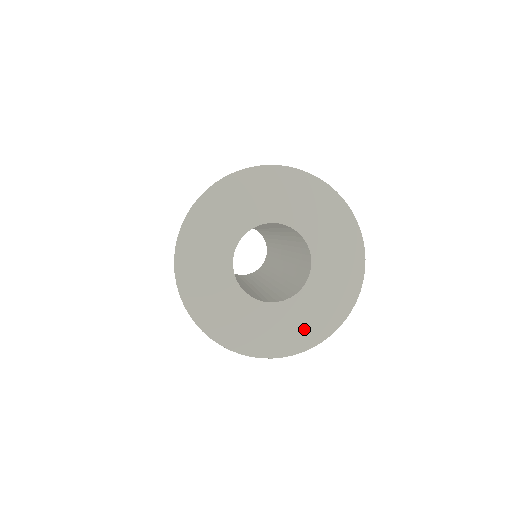
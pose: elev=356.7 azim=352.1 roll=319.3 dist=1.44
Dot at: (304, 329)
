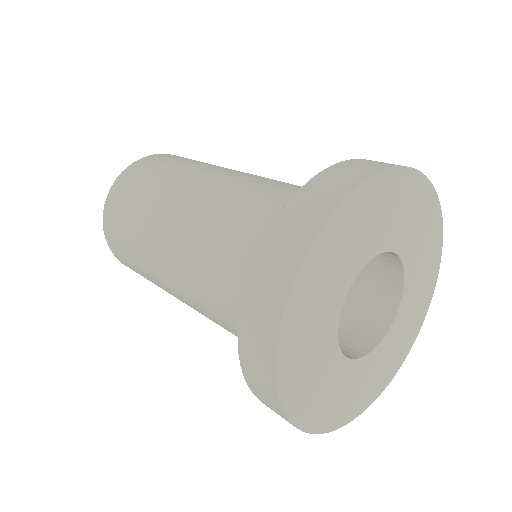
Dot at: (417, 312)
